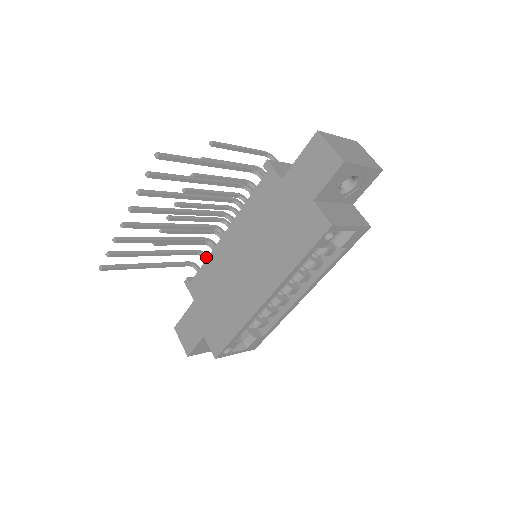
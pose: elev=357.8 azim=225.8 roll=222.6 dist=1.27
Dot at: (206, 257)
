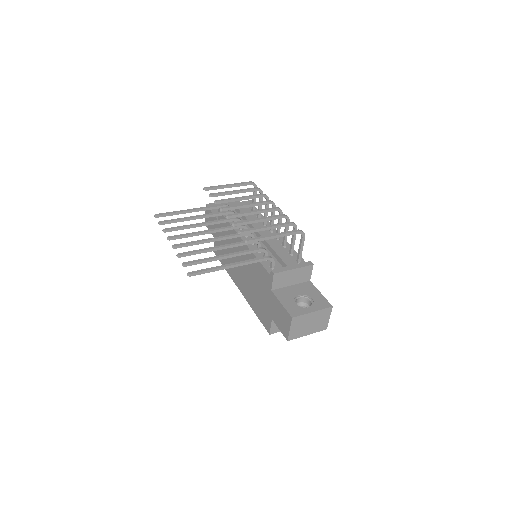
Dot at: occluded
